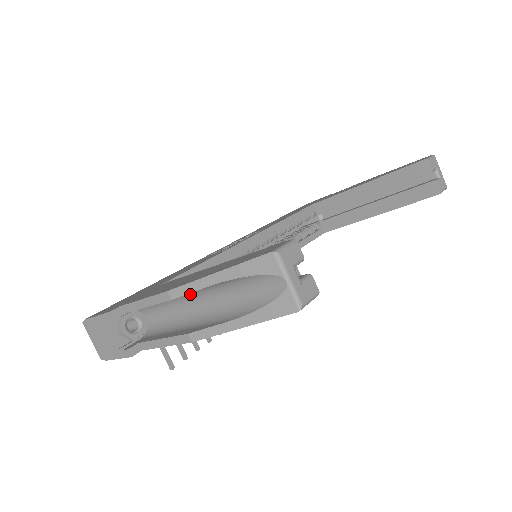
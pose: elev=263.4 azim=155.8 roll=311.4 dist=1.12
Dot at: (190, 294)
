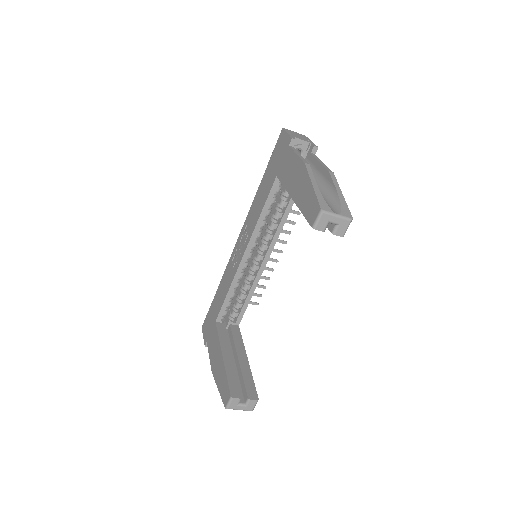
Dot at: occluded
